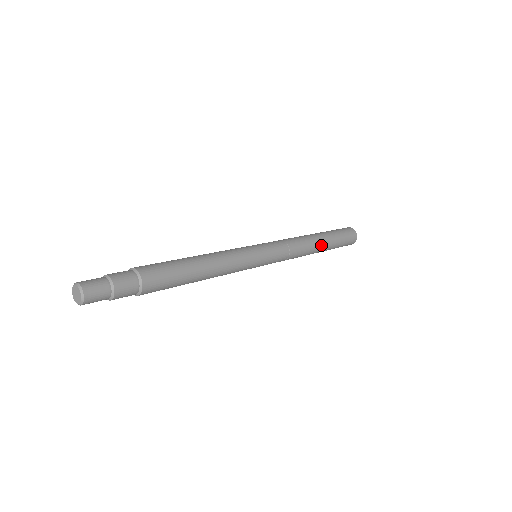
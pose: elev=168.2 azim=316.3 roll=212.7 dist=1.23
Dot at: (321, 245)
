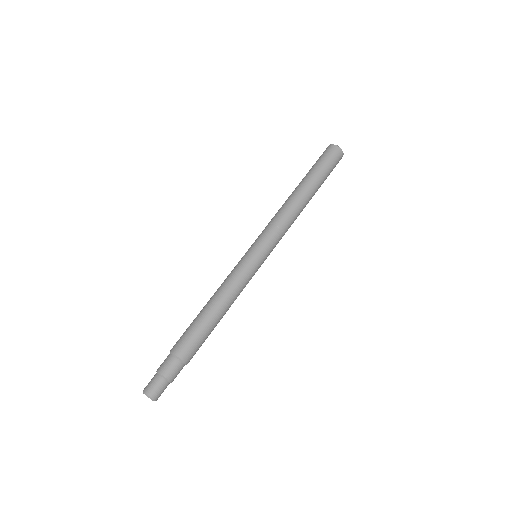
Dot at: (308, 202)
